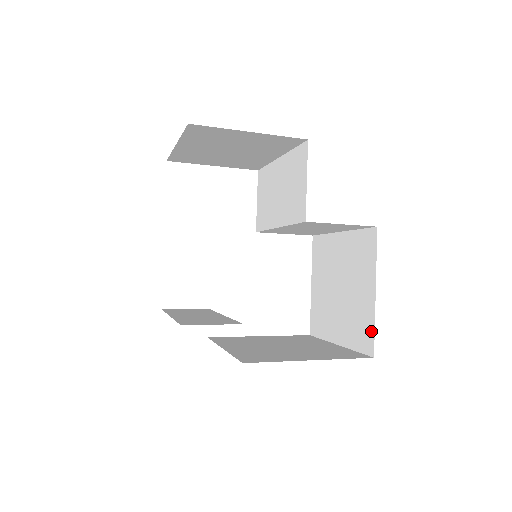
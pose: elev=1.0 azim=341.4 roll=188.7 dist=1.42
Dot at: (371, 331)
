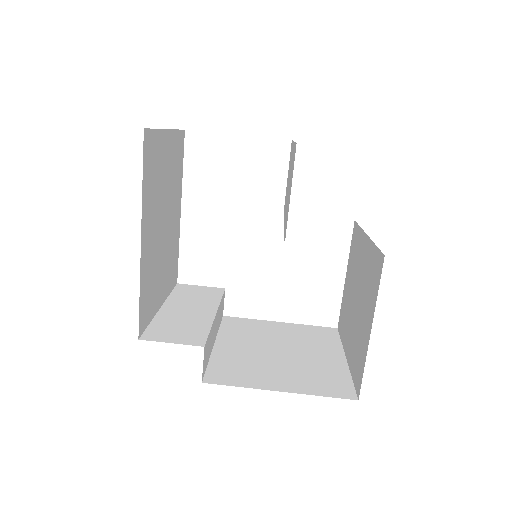
Dot at: (361, 371)
